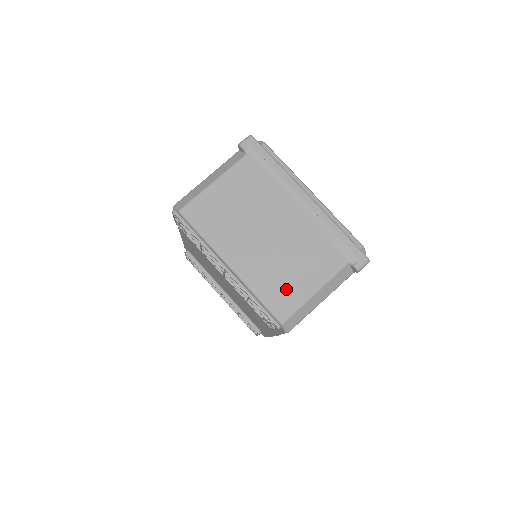
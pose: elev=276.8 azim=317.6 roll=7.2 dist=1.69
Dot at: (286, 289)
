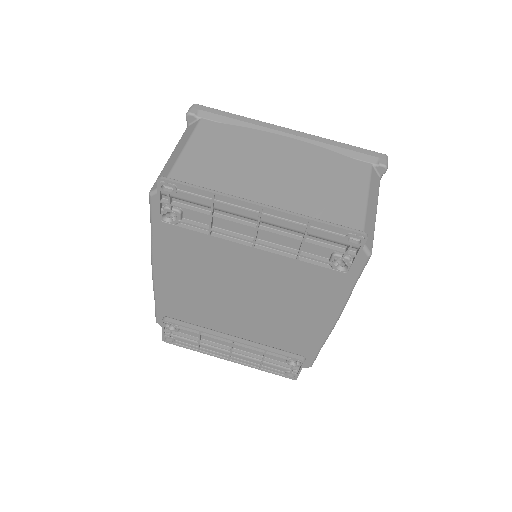
Dot at: (336, 209)
